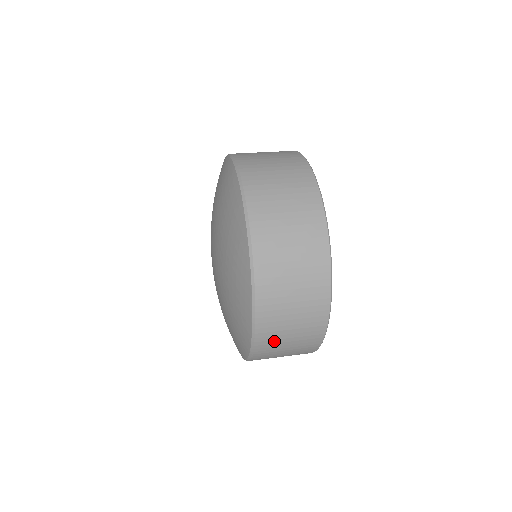
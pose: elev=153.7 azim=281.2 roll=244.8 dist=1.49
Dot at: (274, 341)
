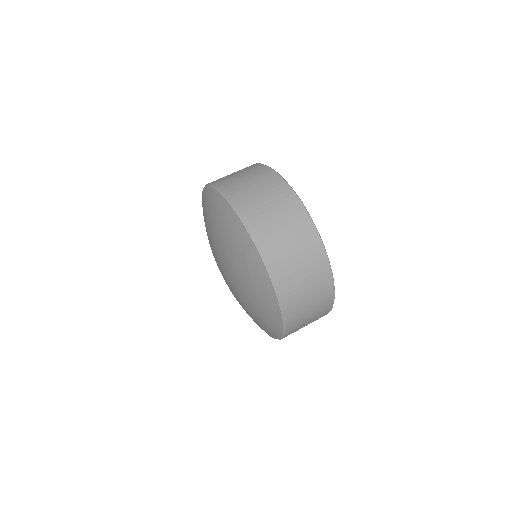
Dot at: occluded
